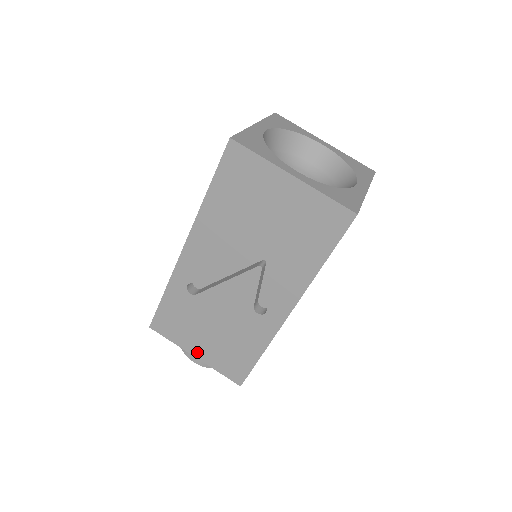
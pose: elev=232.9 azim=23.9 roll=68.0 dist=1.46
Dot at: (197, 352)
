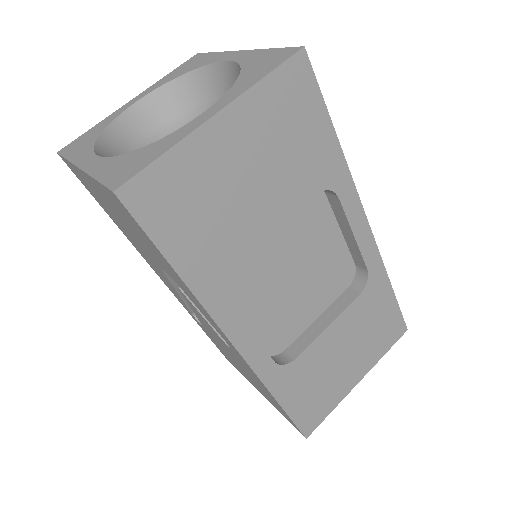
Dot at: occluded
